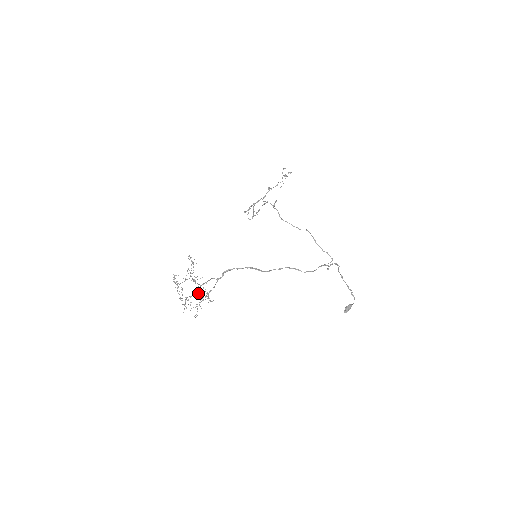
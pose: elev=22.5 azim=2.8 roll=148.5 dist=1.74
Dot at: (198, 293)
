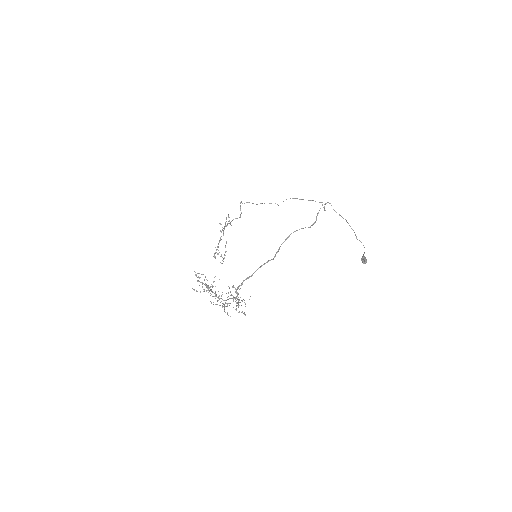
Dot at: occluded
